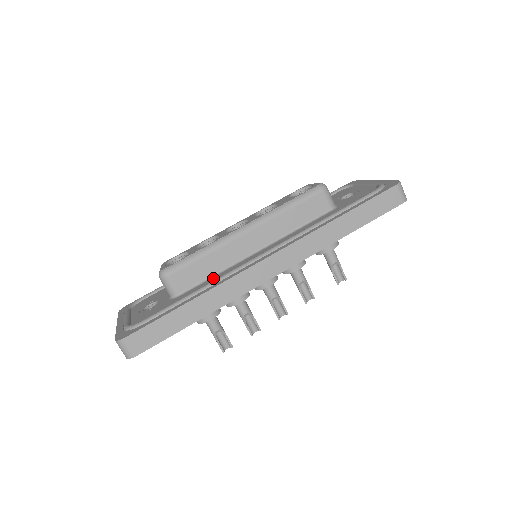
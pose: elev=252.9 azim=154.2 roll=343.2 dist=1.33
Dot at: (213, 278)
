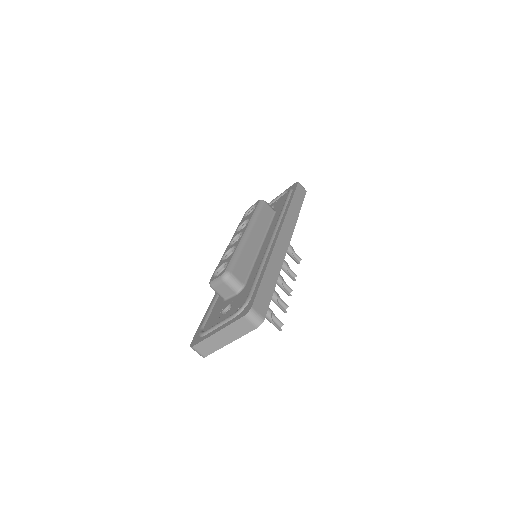
Dot at: (255, 265)
